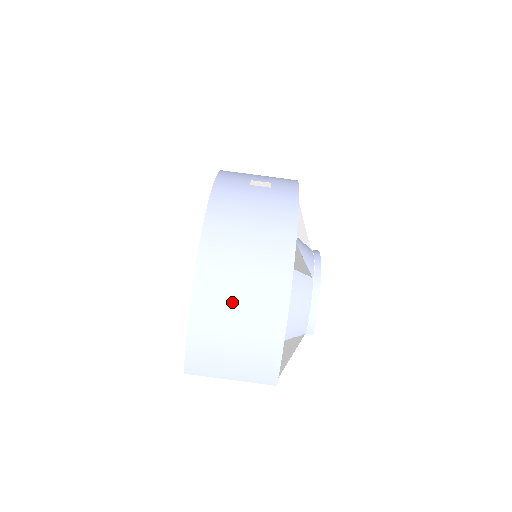
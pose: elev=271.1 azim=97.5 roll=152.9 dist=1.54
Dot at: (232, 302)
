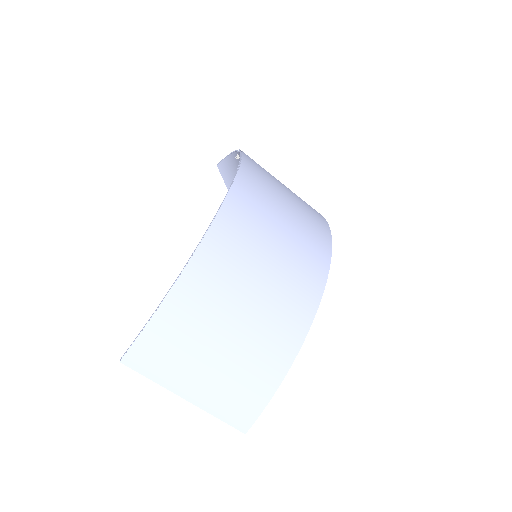
Dot at: (249, 280)
